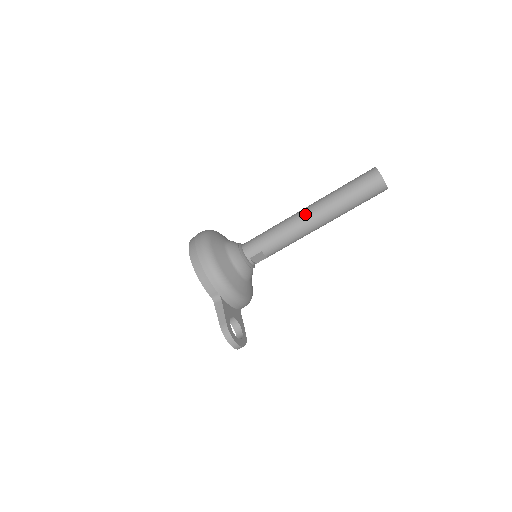
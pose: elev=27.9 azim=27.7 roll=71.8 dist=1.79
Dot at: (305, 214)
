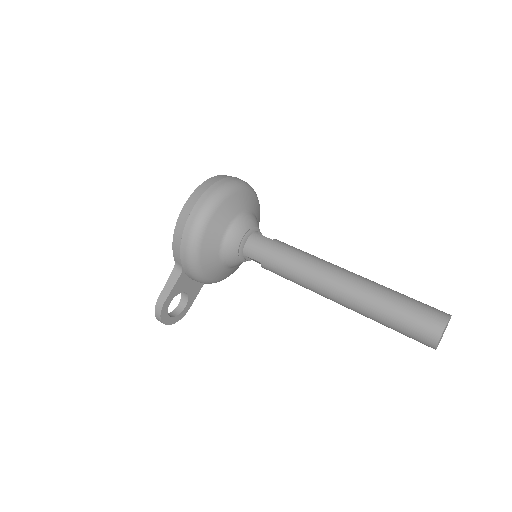
Dot at: (329, 280)
